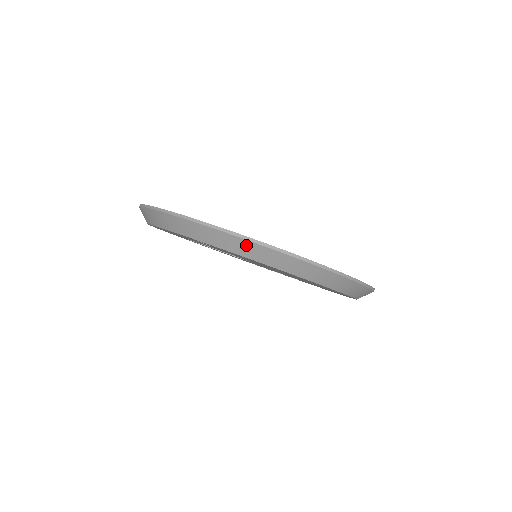
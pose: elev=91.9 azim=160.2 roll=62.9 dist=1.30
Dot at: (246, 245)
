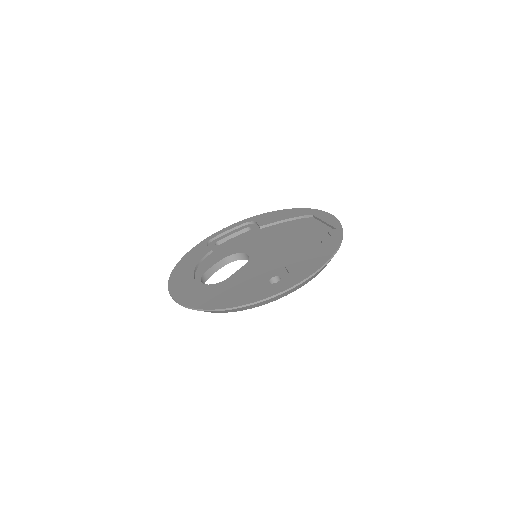
Dot at: occluded
